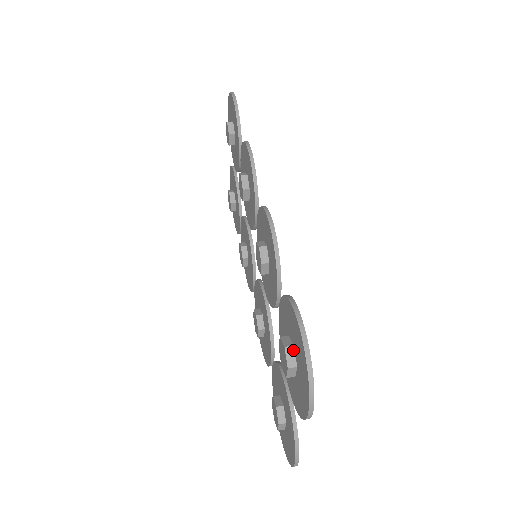
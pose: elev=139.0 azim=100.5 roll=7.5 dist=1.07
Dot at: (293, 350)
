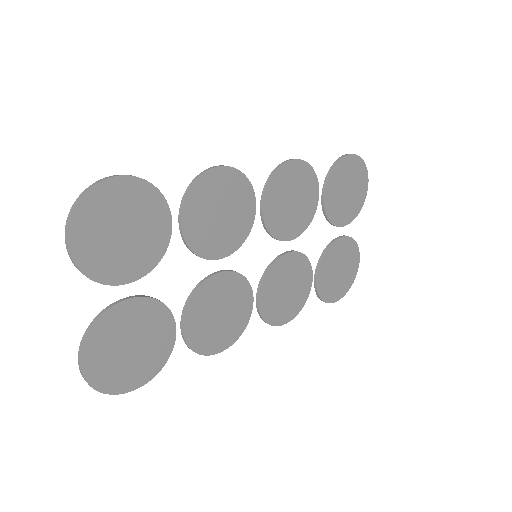
Dot at: (117, 215)
